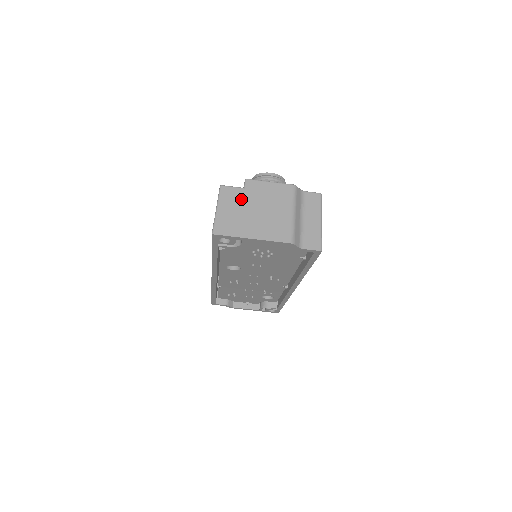
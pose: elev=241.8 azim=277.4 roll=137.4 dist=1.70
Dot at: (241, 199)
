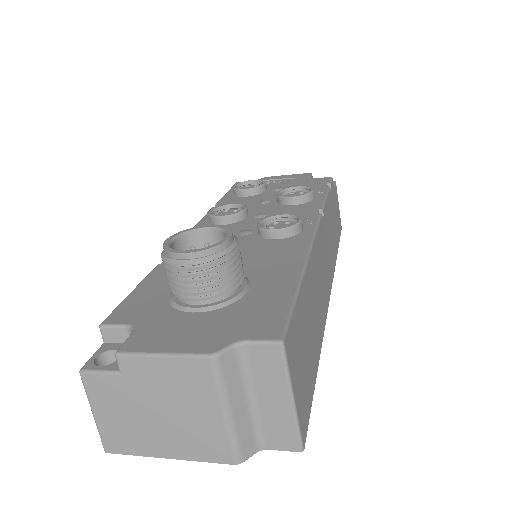
Dot at: (123, 395)
